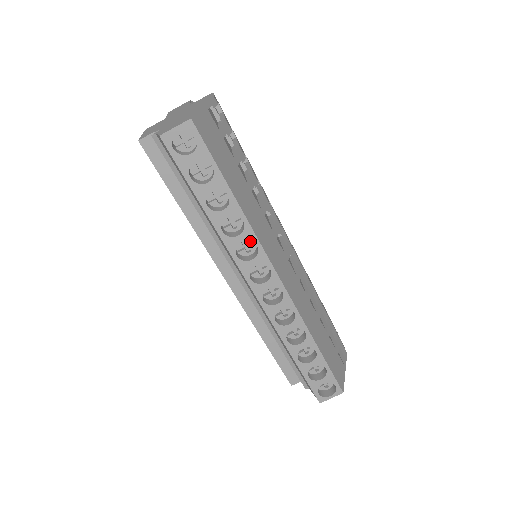
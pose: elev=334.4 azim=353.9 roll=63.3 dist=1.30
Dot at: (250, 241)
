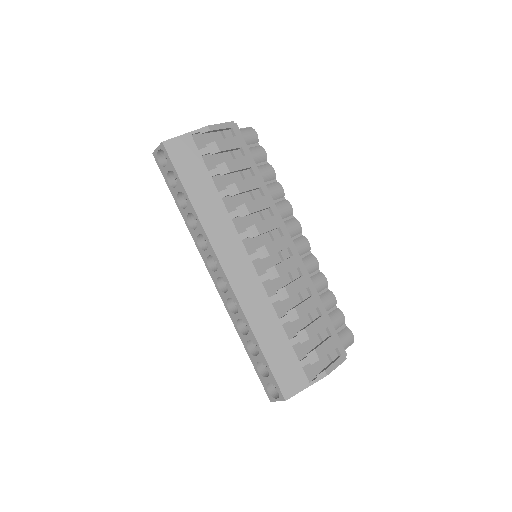
Dot at: occluded
